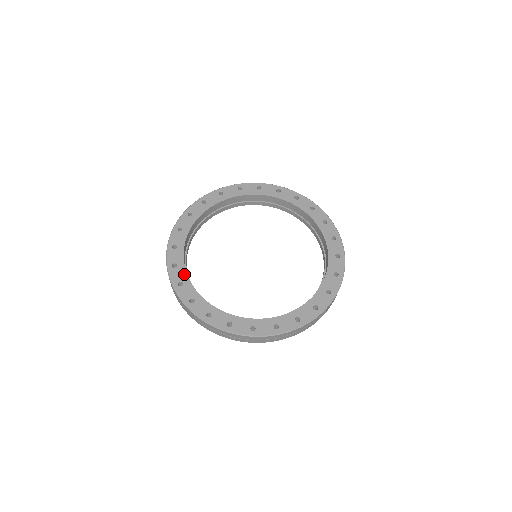
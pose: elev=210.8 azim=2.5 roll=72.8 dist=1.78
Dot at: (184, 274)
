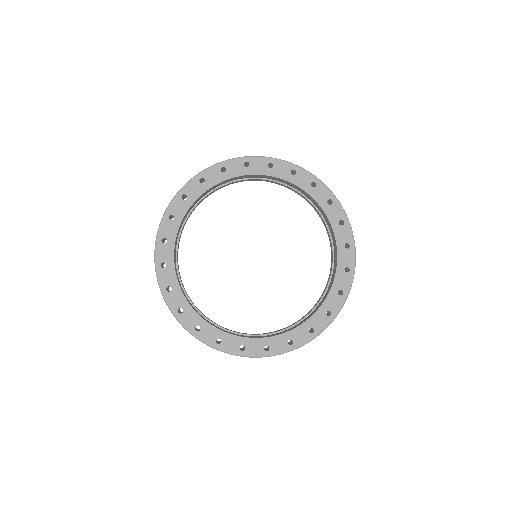
Dot at: (196, 316)
